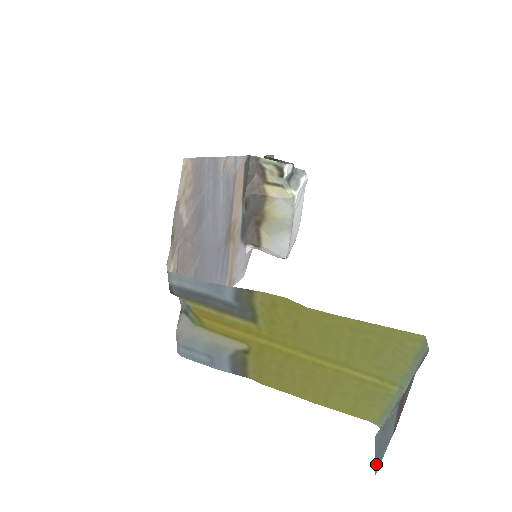
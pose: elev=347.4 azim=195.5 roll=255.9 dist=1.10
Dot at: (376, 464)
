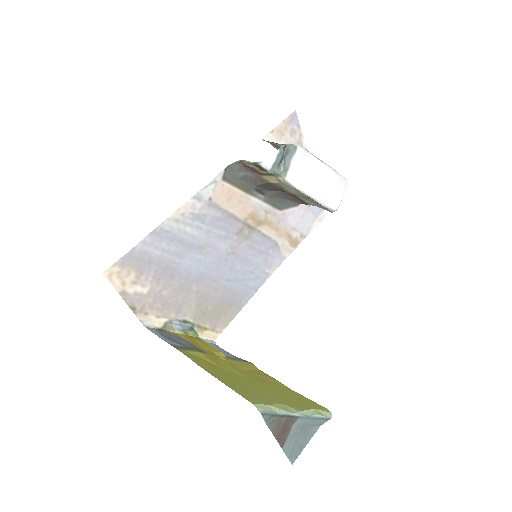
Dot at: (296, 456)
